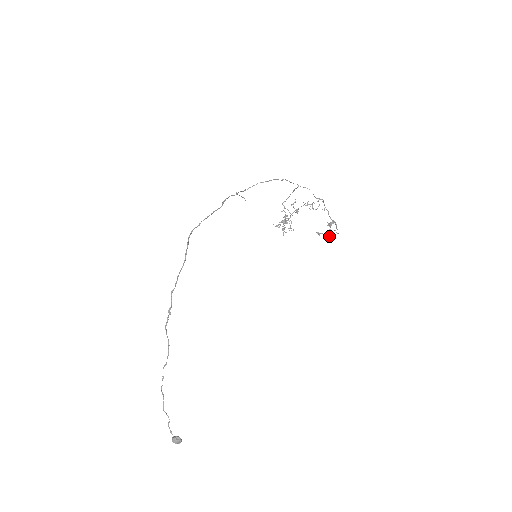
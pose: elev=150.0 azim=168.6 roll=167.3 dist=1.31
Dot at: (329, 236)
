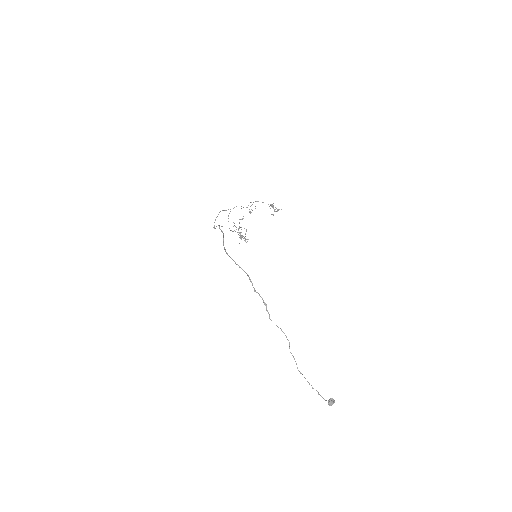
Dot at: occluded
